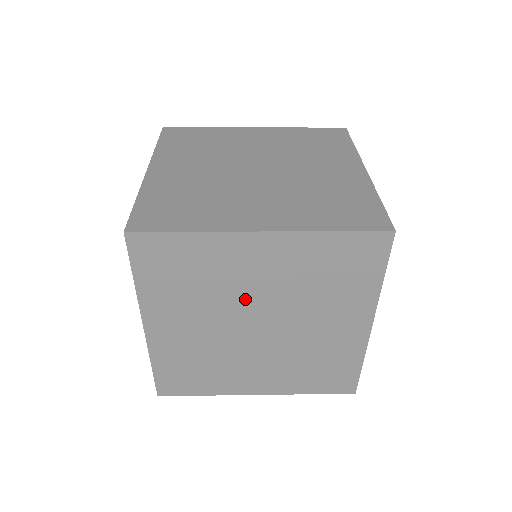
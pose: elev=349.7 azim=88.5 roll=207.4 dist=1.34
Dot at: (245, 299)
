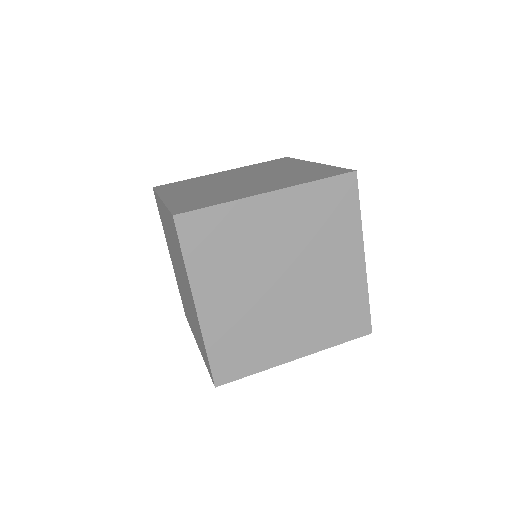
Dot at: (269, 257)
